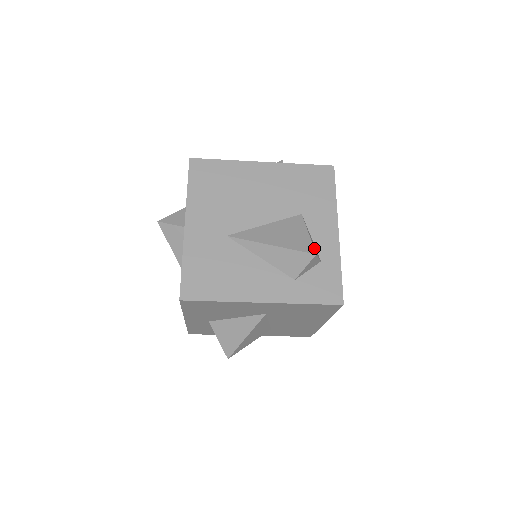
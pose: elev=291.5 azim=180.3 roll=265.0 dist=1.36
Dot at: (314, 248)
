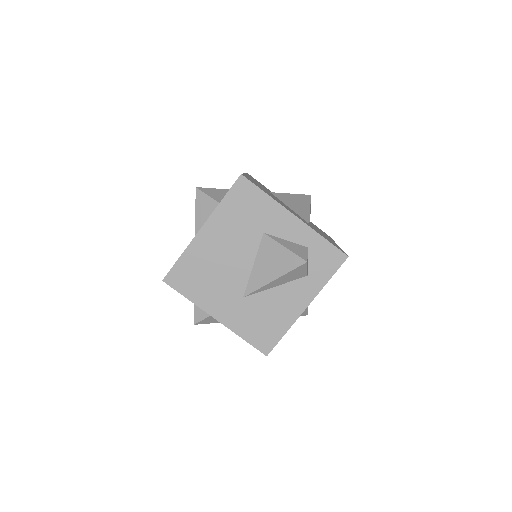
Dot at: (300, 255)
